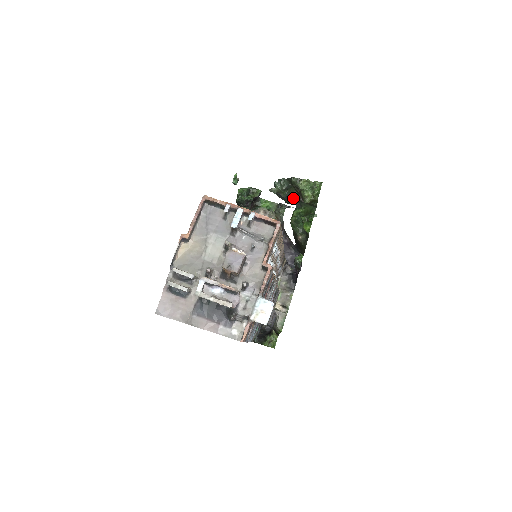
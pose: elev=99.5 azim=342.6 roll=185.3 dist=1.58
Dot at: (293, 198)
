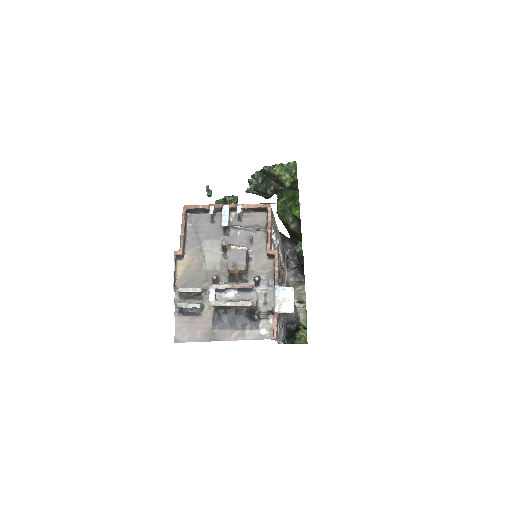
Dot at: (272, 188)
